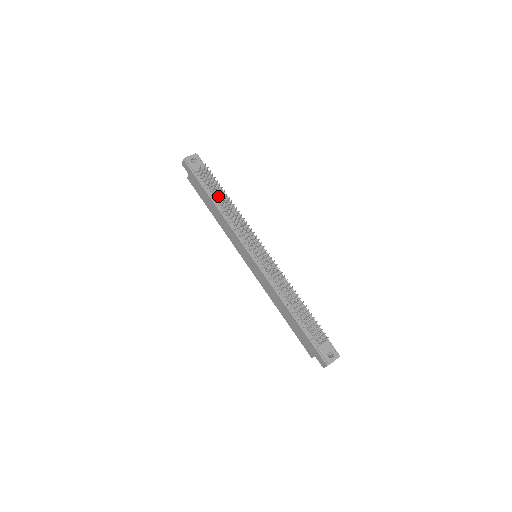
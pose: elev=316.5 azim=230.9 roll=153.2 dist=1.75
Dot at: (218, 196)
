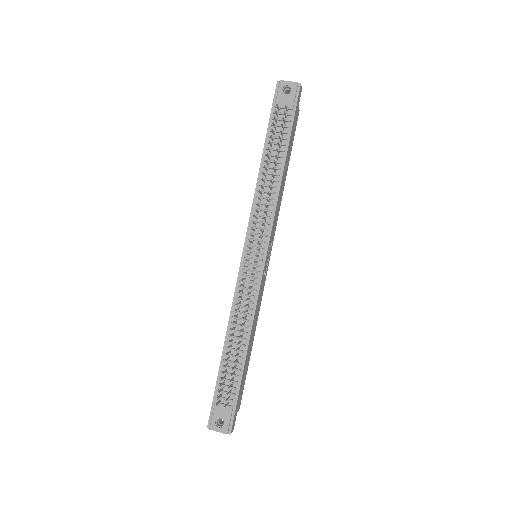
Dot at: (268, 156)
